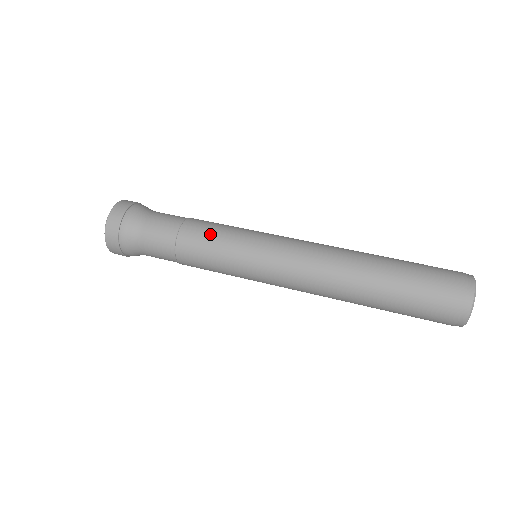
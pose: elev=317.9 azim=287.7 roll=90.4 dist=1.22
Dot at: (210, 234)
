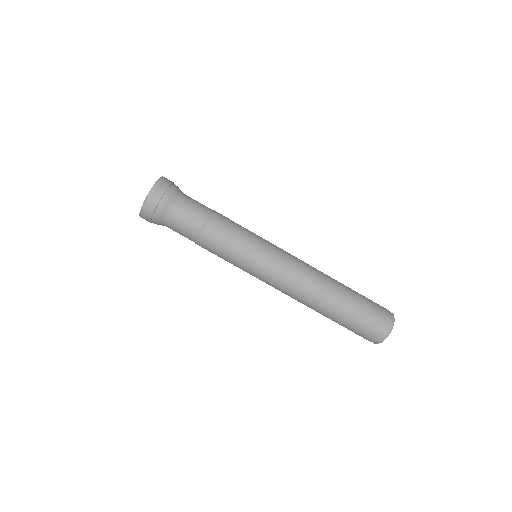
Dot at: (231, 232)
